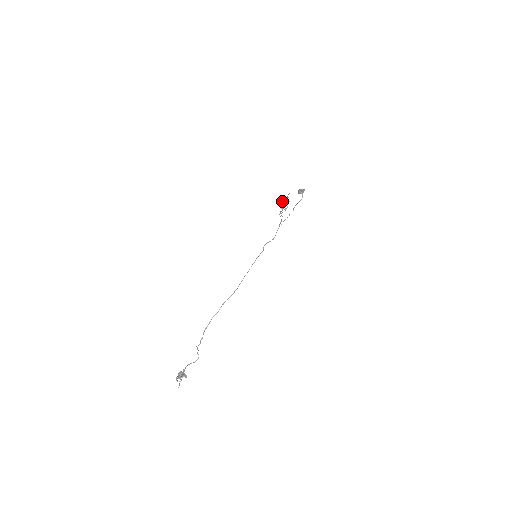
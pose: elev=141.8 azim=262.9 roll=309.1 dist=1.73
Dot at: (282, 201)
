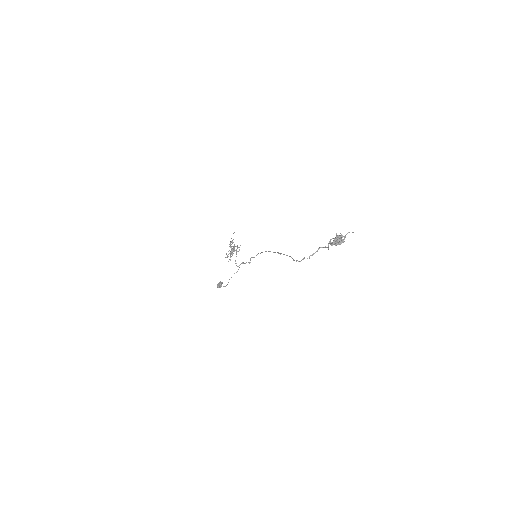
Dot at: (230, 244)
